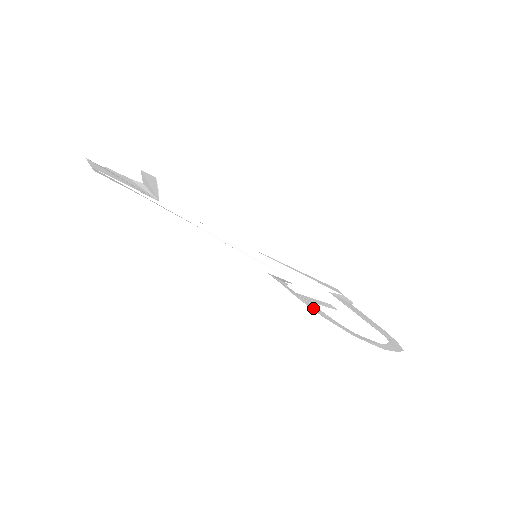
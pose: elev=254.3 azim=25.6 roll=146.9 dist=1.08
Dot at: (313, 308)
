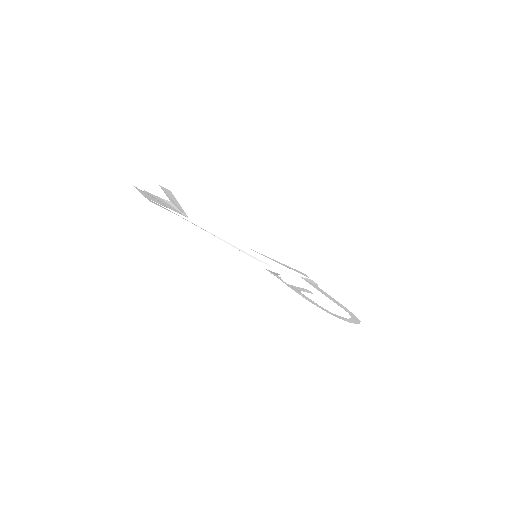
Dot at: (303, 296)
